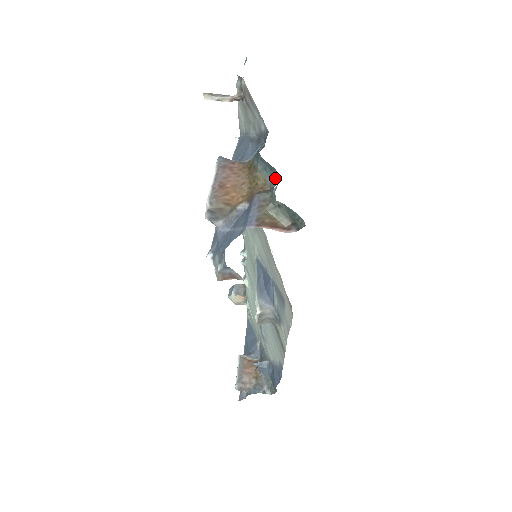
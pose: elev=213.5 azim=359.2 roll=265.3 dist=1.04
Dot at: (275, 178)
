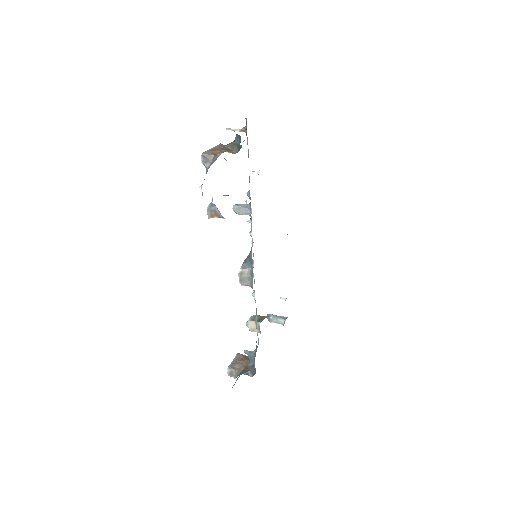
Dot at: (240, 142)
